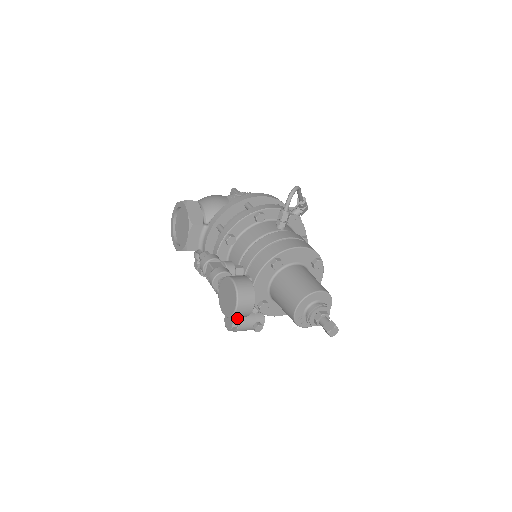
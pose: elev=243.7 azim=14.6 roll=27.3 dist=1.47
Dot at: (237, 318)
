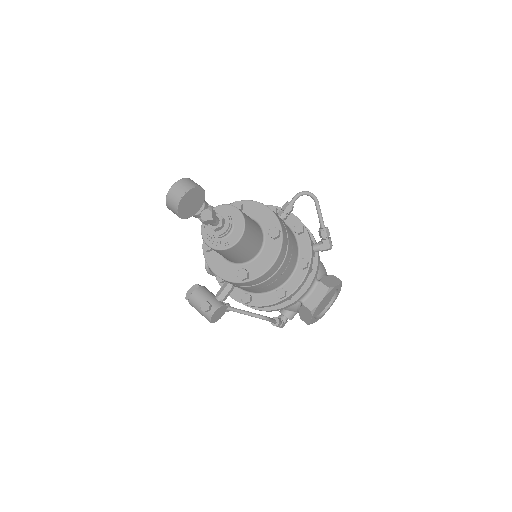
Dot at: (198, 287)
